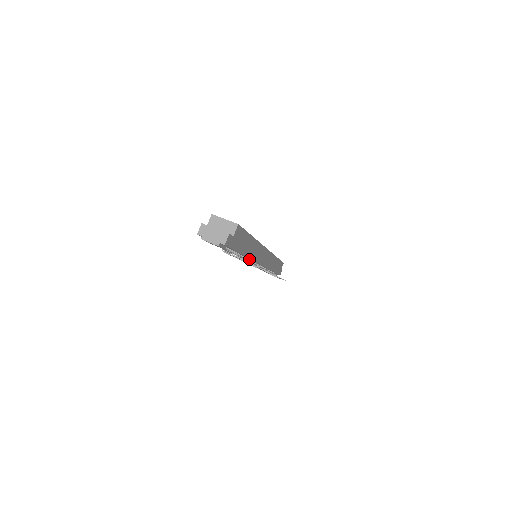
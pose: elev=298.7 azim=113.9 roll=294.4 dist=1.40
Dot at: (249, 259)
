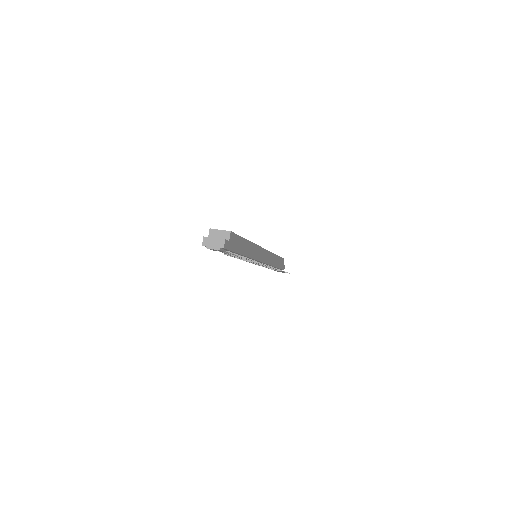
Dot at: (249, 258)
